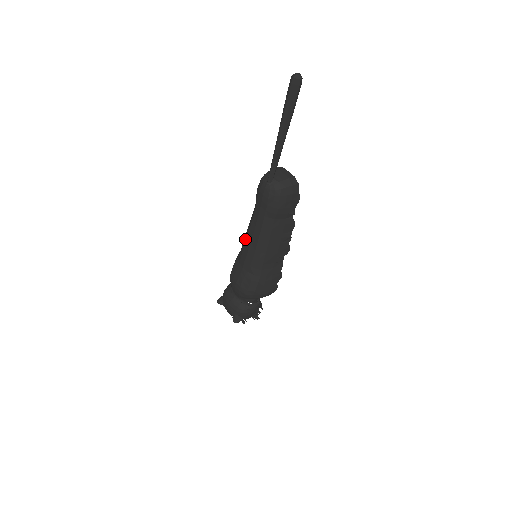
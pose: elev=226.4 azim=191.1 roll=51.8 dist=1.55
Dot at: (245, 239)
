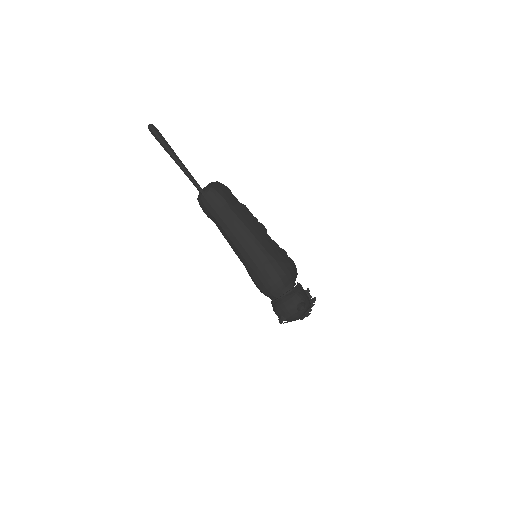
Dot at: (236, 251)
